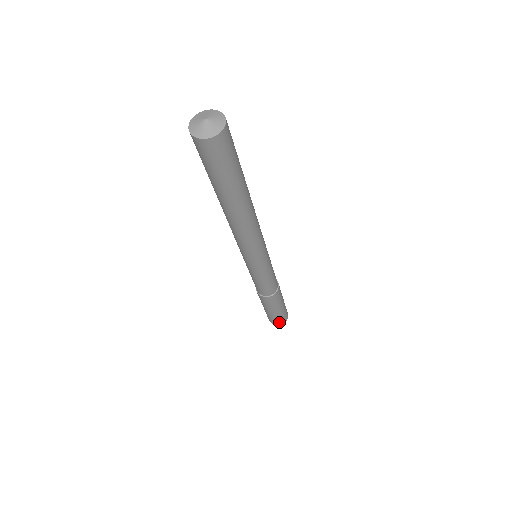
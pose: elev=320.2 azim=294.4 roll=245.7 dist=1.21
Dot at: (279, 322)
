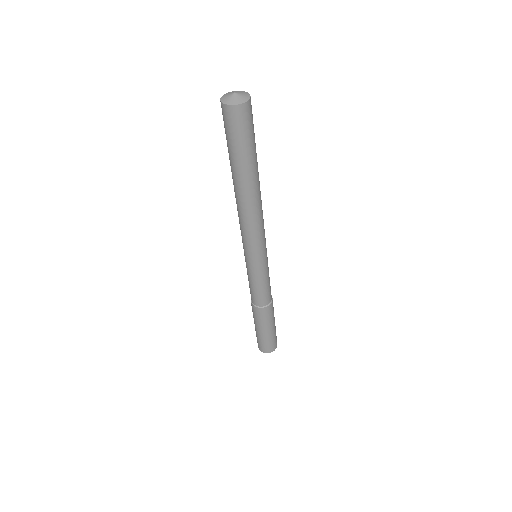
Dot at: (270, 348)
